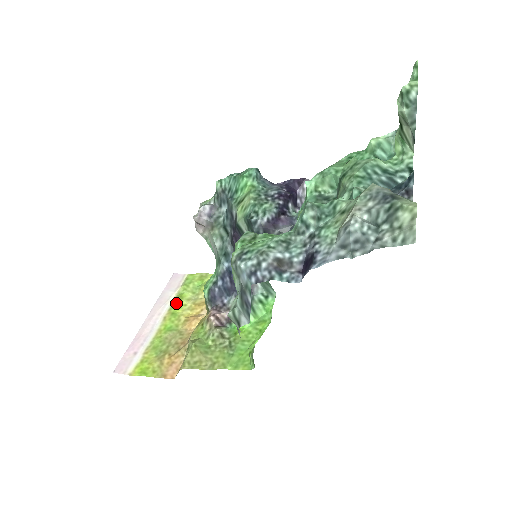
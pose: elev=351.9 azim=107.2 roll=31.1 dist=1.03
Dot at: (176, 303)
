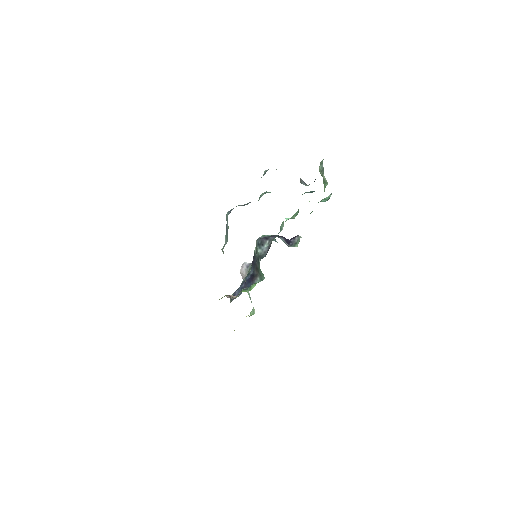
Dot at: occluded
